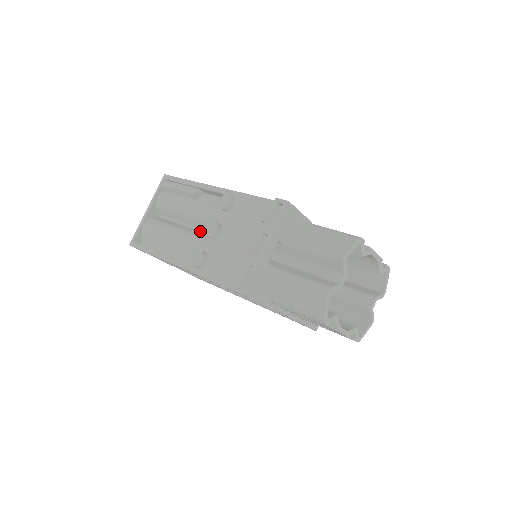
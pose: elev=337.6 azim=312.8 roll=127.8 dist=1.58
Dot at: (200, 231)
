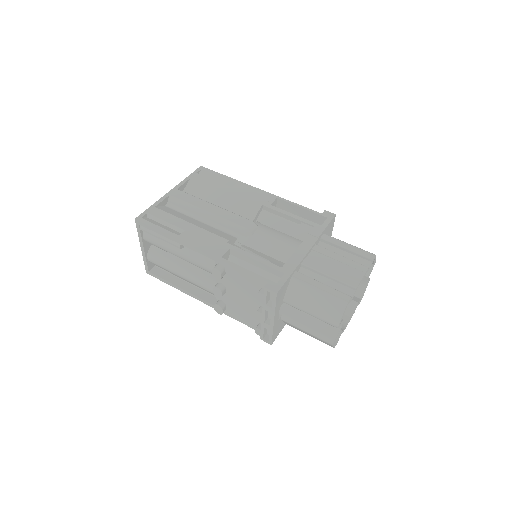
Dot at: occluded
